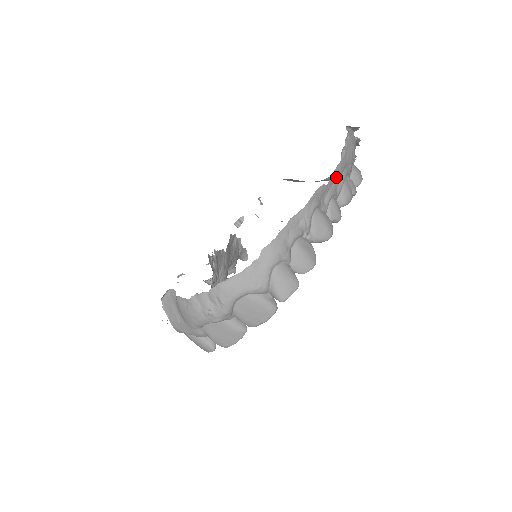
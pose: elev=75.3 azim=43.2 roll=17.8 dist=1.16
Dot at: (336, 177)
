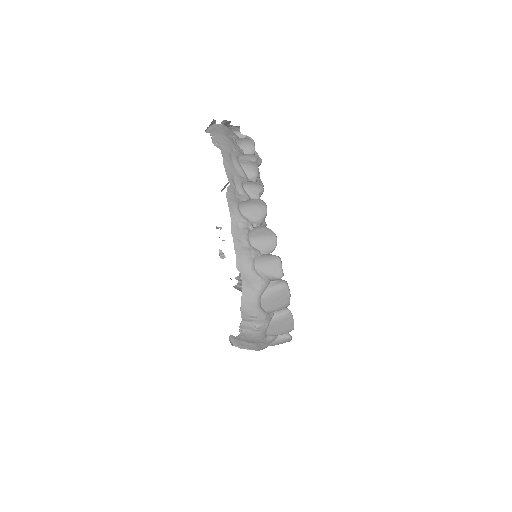
Dot at: (231, 171)
